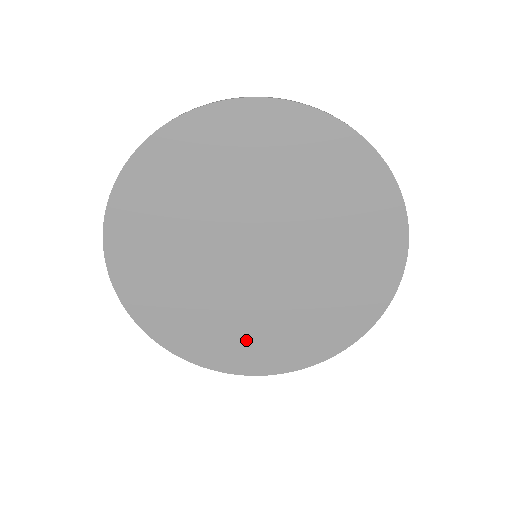
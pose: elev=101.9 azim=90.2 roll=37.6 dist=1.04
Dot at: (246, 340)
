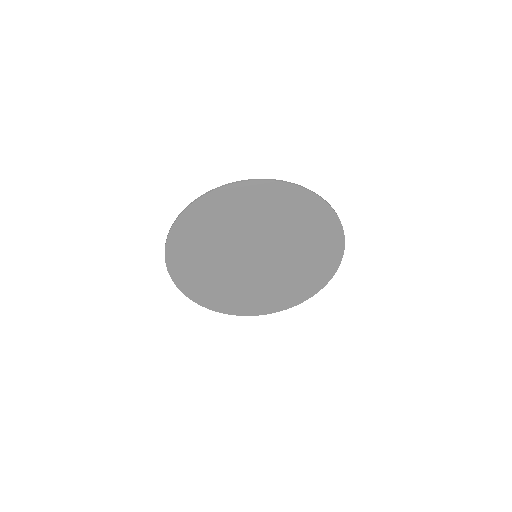
Dot at: (255, 298)
